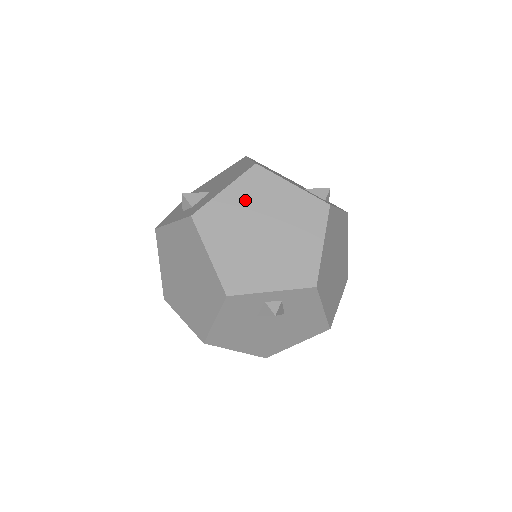
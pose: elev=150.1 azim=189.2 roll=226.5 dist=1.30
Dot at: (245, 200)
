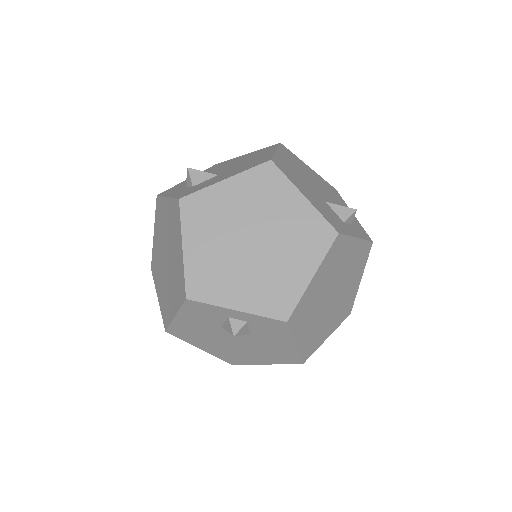
Dot at: (244, 199)
